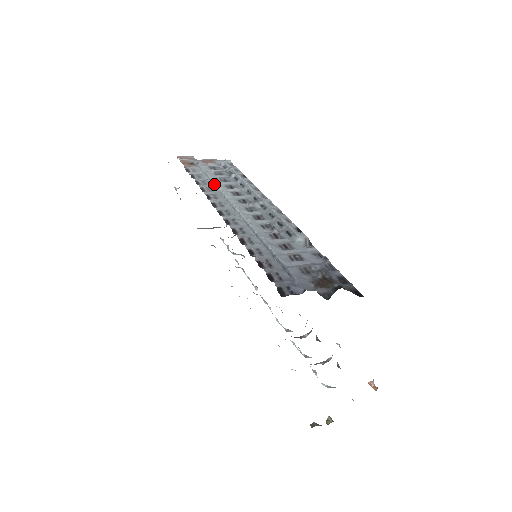
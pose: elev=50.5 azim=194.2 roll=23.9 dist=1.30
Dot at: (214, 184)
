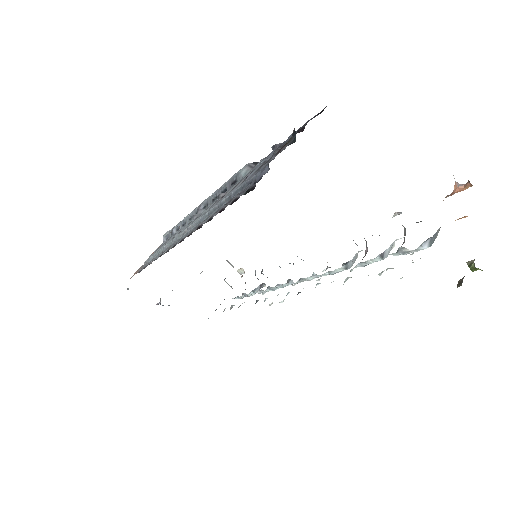
Dot at: (162, 249)
